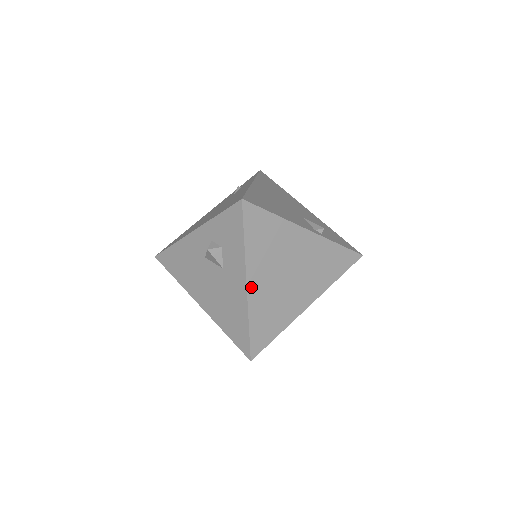
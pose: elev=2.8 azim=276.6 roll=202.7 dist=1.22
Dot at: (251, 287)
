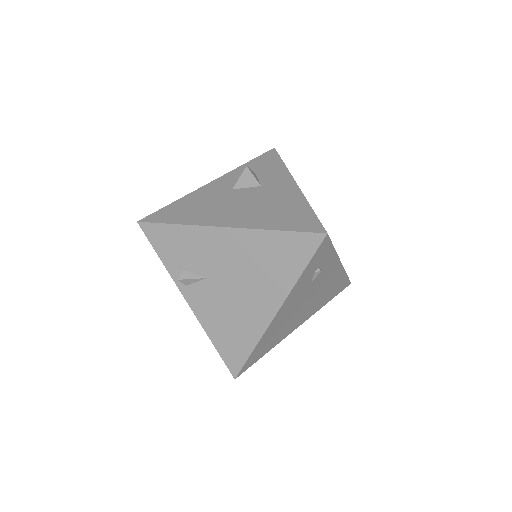
Dot at: occluded
